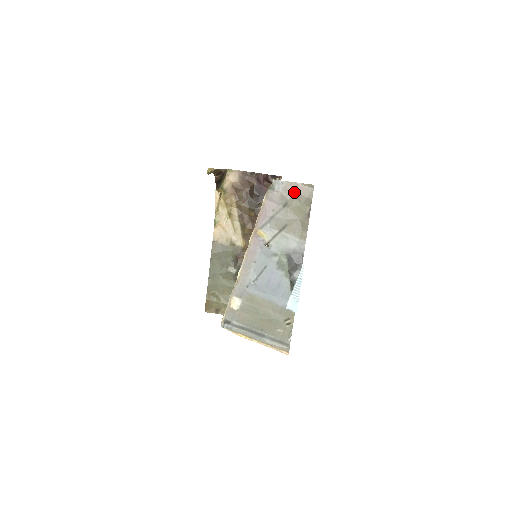
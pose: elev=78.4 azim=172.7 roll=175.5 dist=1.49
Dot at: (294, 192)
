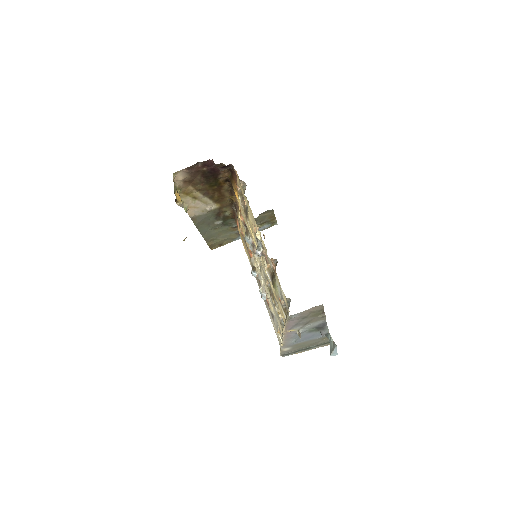
Dot at: (308, 312)
